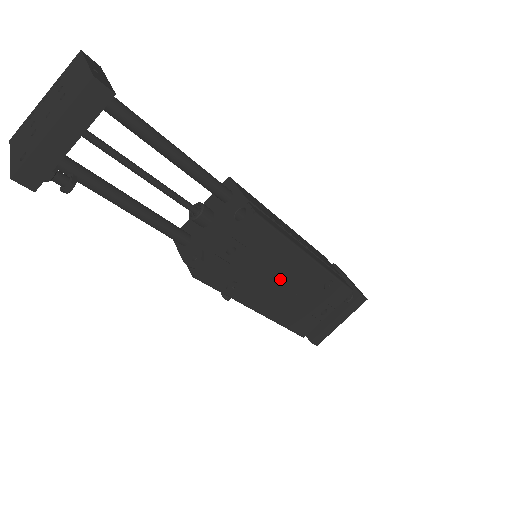
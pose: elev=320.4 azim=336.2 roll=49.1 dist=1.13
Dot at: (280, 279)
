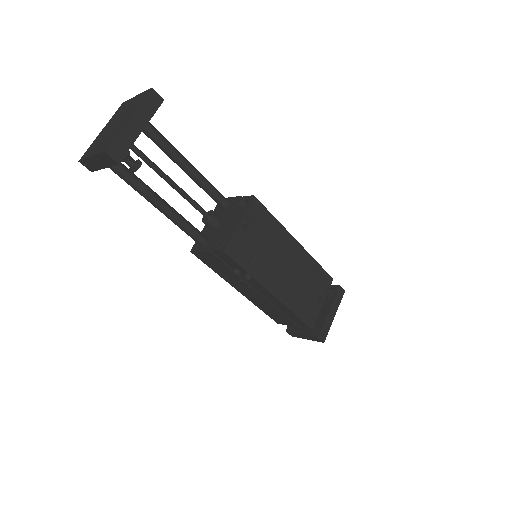
Dot at: (282, 260)
